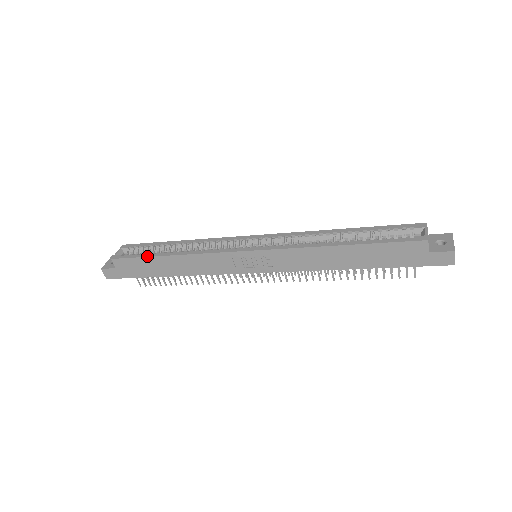
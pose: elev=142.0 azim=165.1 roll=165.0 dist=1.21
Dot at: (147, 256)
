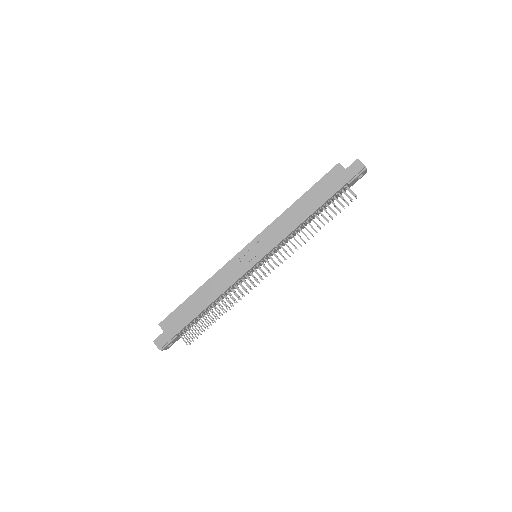
Dot at: (183, 302)
